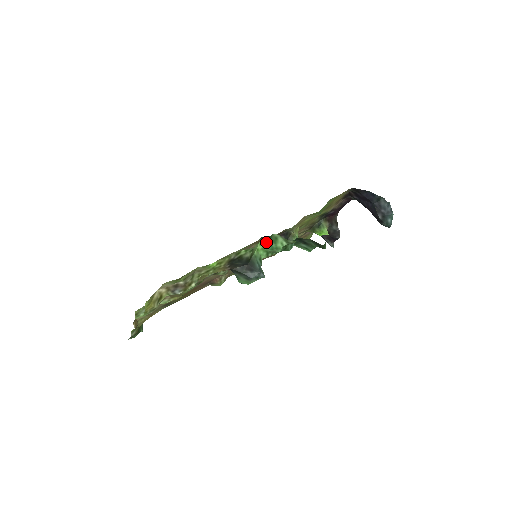
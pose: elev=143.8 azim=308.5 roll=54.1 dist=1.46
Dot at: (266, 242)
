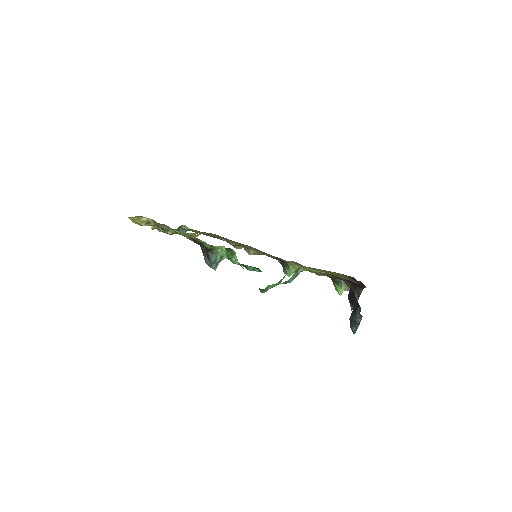
Dot at: (226, 250)
